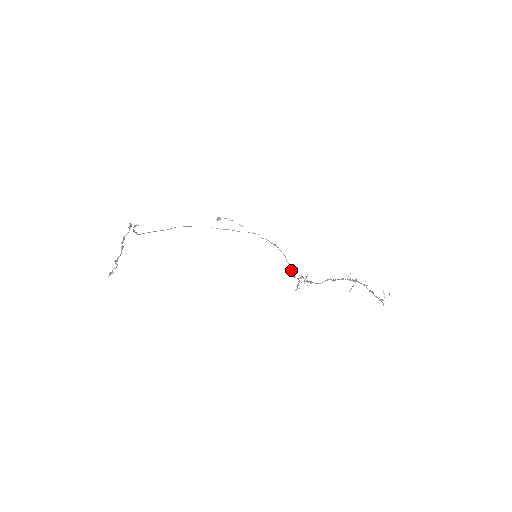
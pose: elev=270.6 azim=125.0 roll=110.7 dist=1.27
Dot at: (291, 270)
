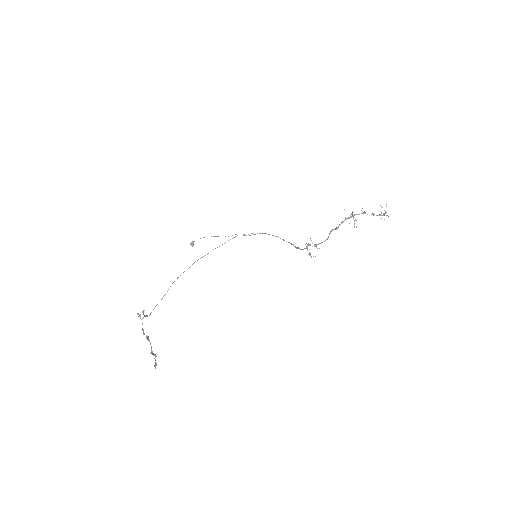
Dot at: (293, 245)
